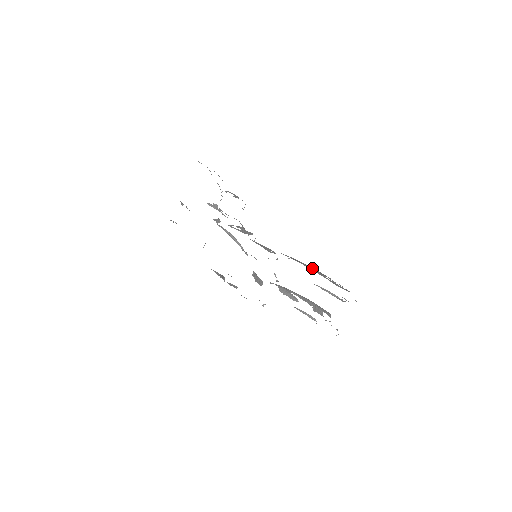
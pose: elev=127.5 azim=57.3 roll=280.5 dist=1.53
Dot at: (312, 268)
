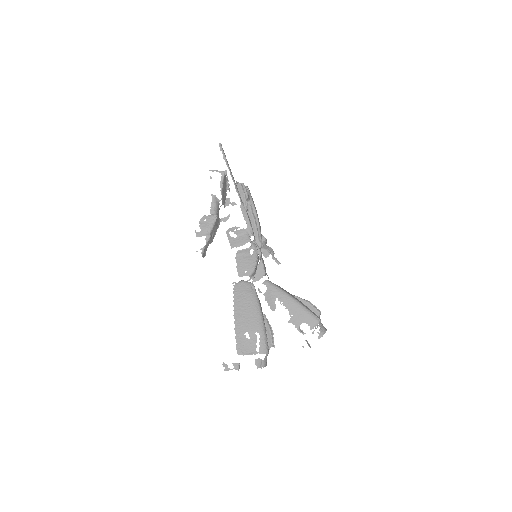
Dot at: (243, 318)
